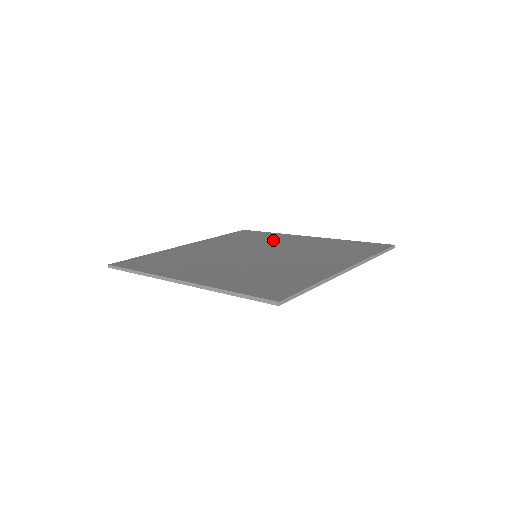
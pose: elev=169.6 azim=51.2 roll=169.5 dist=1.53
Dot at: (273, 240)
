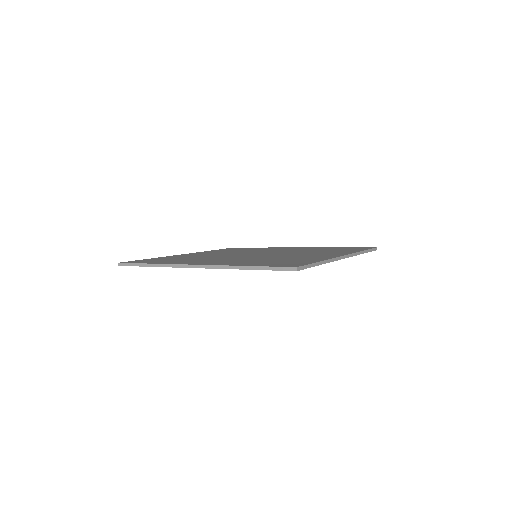
Dot at: (266, 249)
